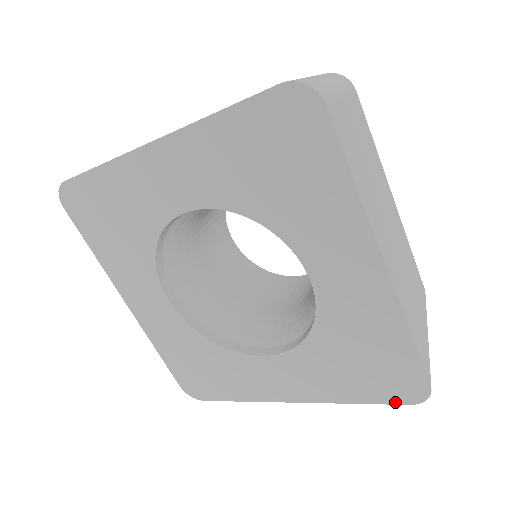
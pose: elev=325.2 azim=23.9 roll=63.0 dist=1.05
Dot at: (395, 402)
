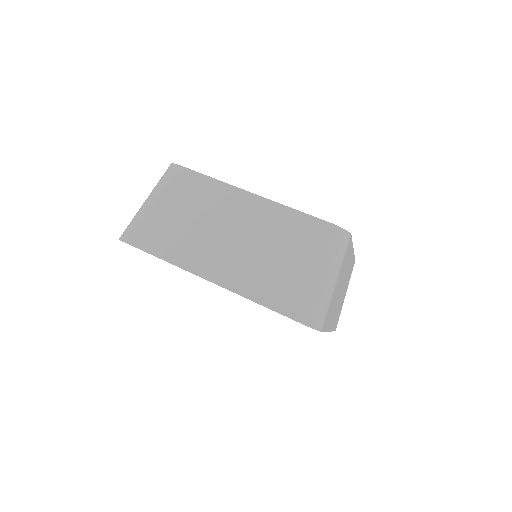
Dot at: occluded
